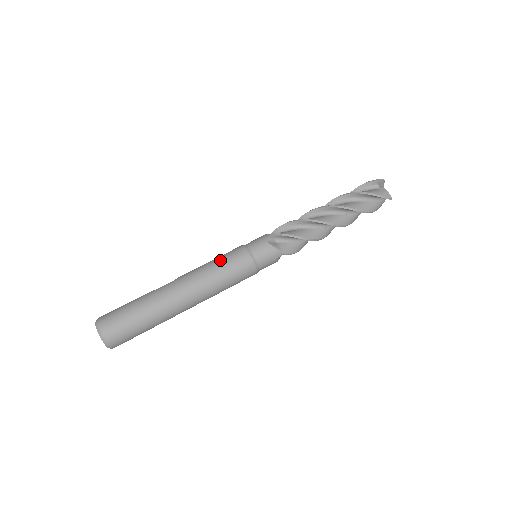
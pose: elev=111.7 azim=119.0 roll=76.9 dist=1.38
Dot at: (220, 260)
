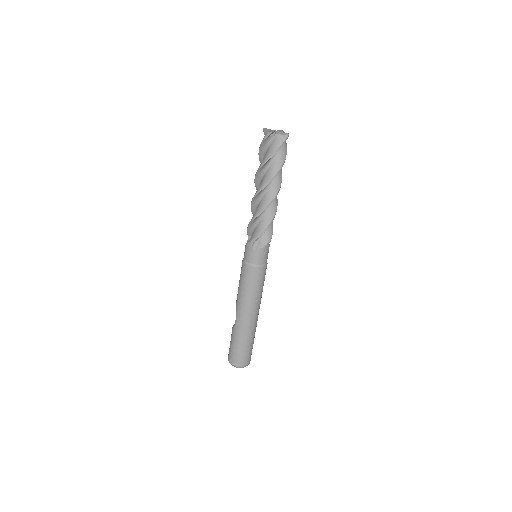
Dot at: (244, 284)
